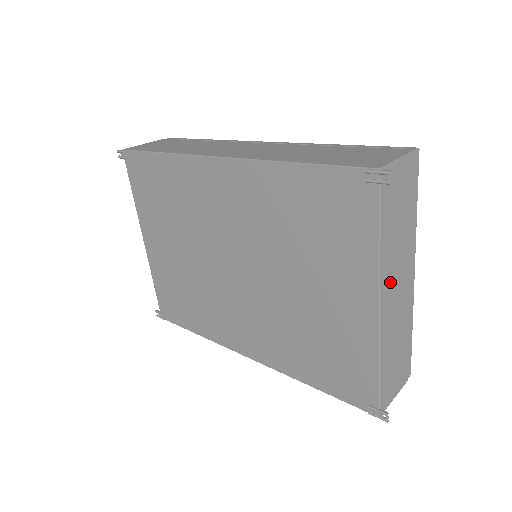
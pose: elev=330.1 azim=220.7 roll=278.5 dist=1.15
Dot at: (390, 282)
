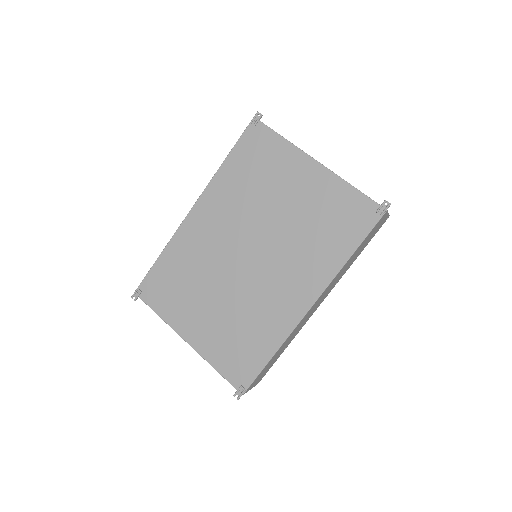
Dot at: occluded
